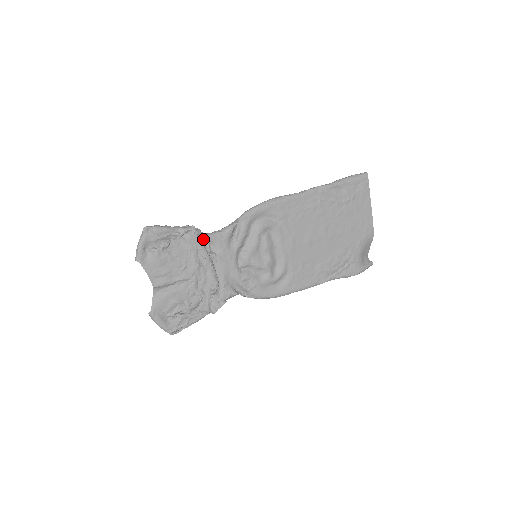
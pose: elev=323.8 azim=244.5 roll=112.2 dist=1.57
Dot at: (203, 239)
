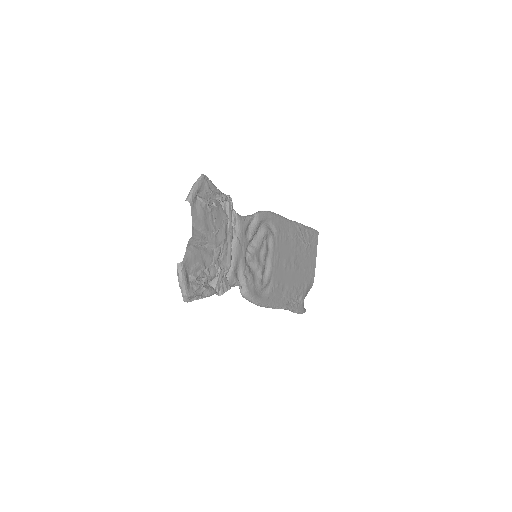
Dot at: (233, 215)
